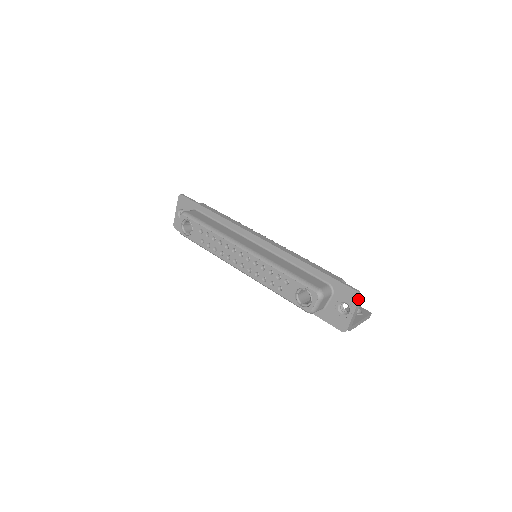
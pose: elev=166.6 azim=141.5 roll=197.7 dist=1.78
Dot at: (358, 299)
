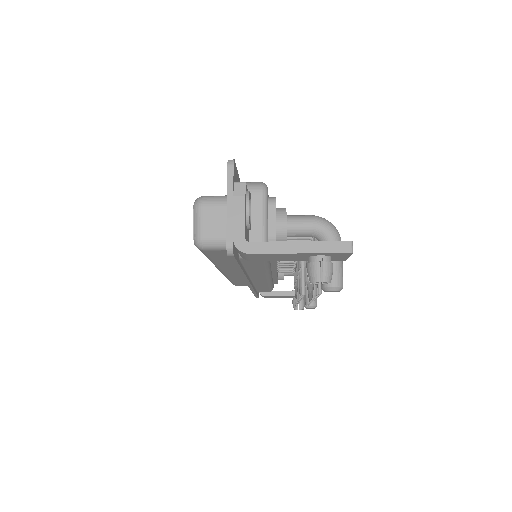
Dot at: (227, 170)
